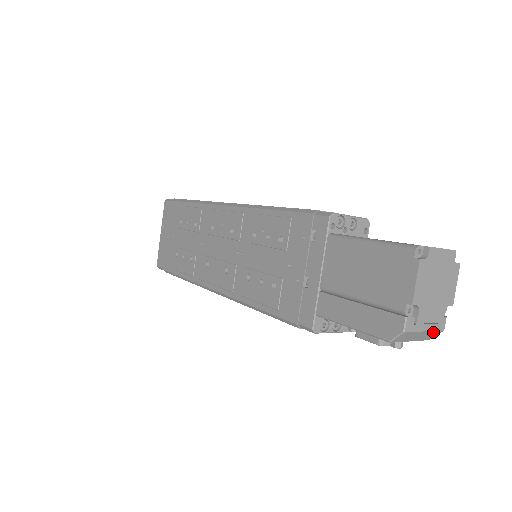
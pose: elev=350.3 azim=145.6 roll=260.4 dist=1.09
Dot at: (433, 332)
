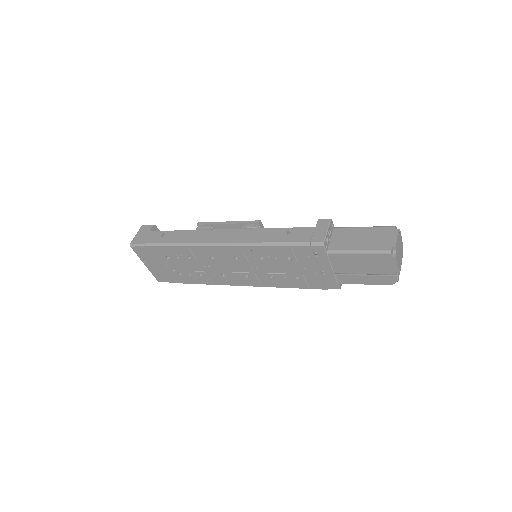
Dot at: occluded
